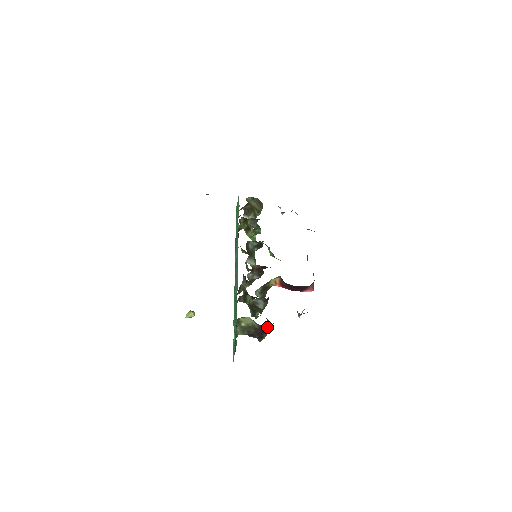
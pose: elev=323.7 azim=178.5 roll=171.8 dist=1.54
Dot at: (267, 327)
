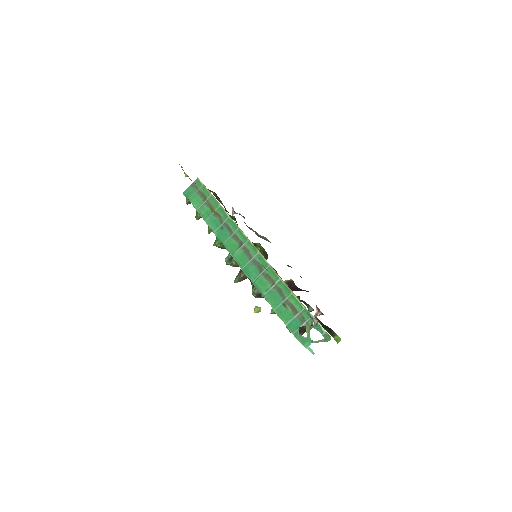
Dot at: (312, 325)
